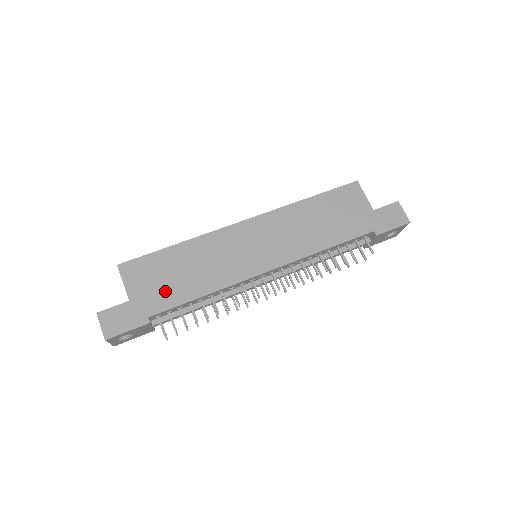
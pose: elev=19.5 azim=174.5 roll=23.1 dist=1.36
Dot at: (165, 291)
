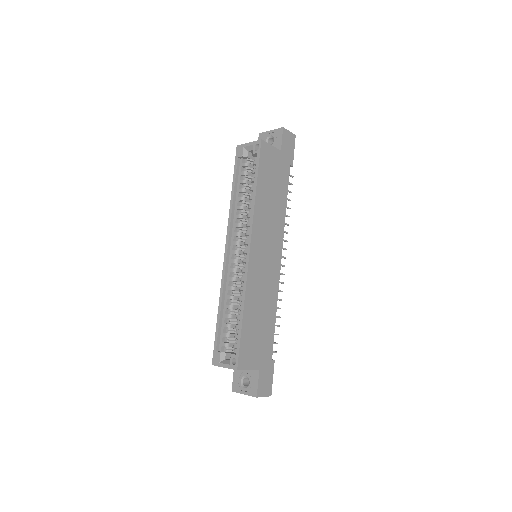
Dot at: (264, 340)
